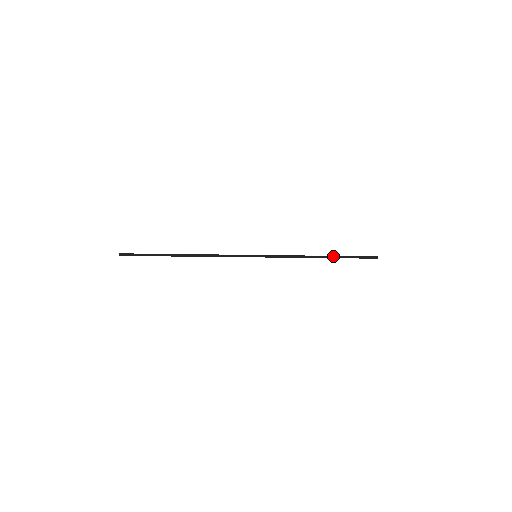
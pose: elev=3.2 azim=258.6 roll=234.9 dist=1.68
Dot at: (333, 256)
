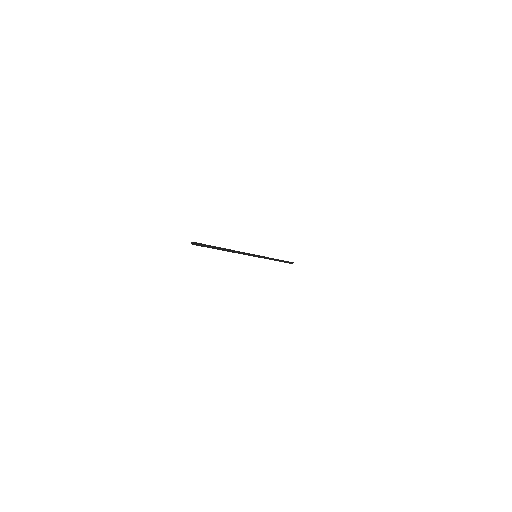
Dot at: (281, 260)
